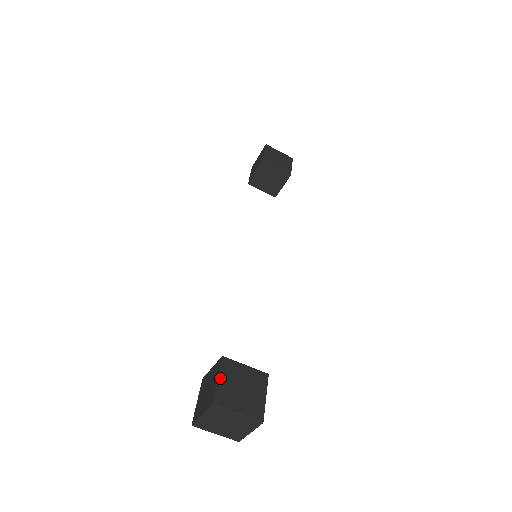
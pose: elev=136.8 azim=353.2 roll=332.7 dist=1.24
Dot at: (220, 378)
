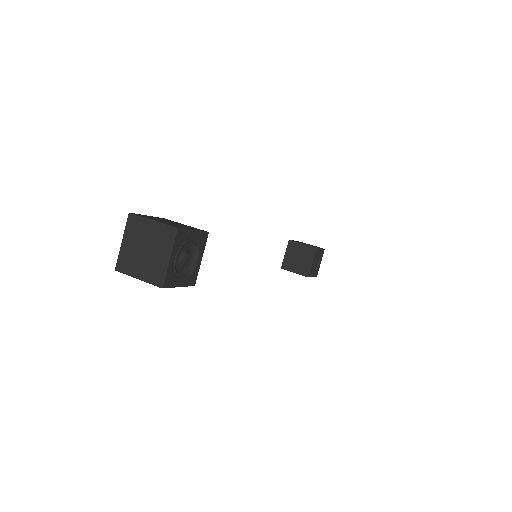
Dot at: (151, 216)
